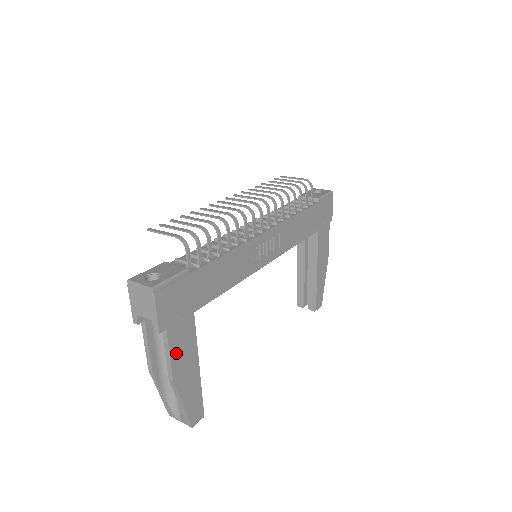
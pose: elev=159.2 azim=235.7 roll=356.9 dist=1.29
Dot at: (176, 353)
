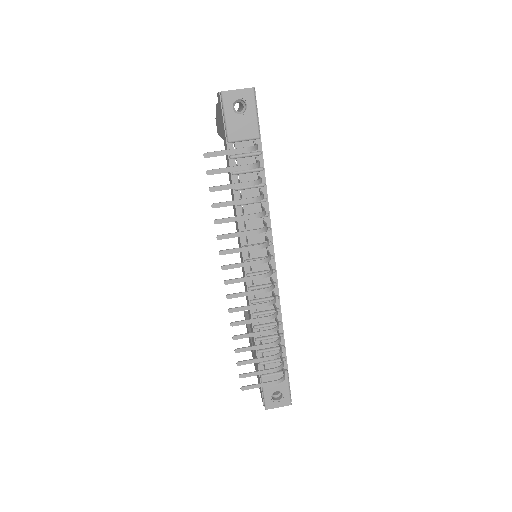
Dot at: occluded
